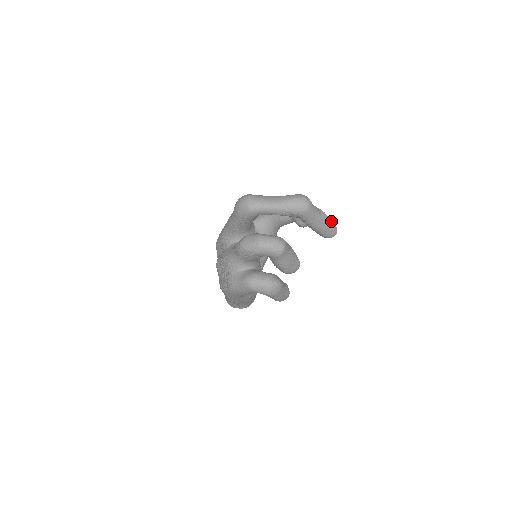
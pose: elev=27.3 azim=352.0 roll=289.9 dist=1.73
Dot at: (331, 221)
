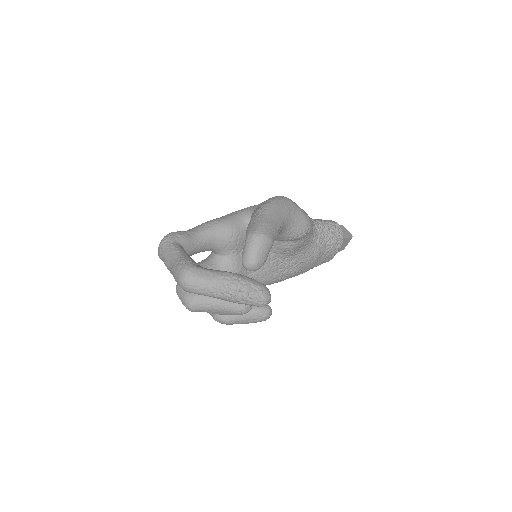
Dot at: (245, 295)
